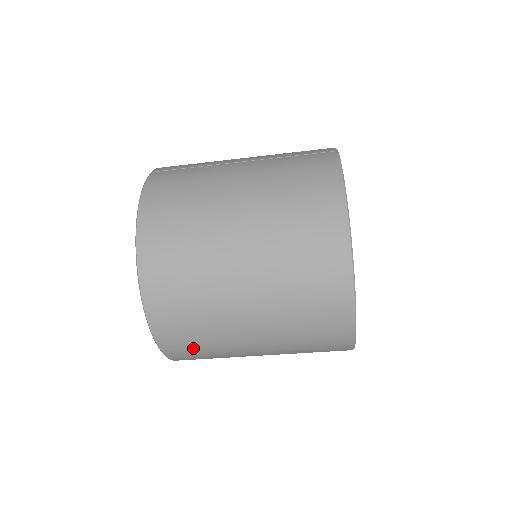
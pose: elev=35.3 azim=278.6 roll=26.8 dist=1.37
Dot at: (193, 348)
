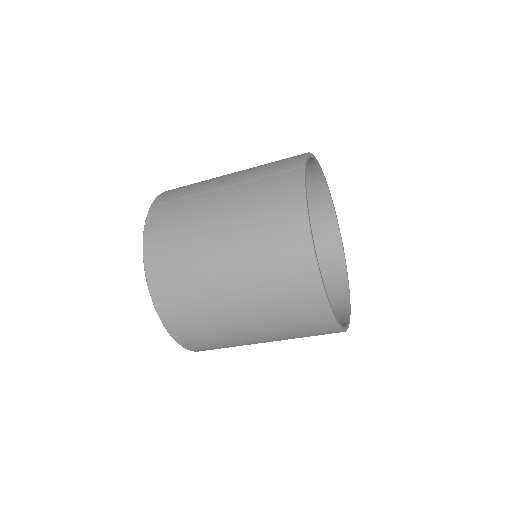
Dot at: (212, 346)
